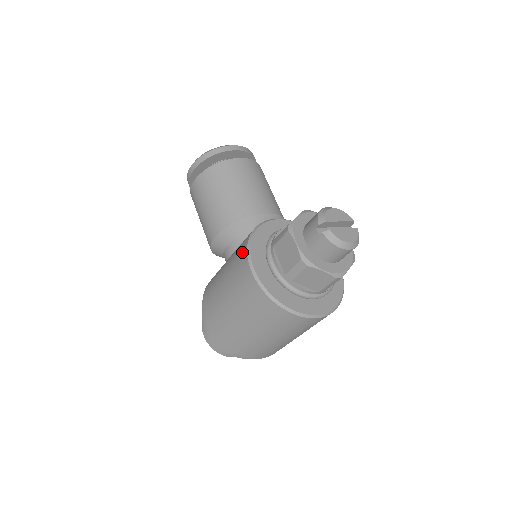
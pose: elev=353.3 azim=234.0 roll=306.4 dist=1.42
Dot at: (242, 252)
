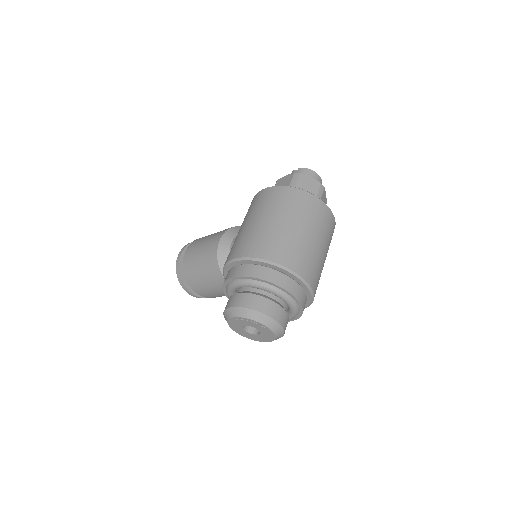
Dot at: (251, 202)
